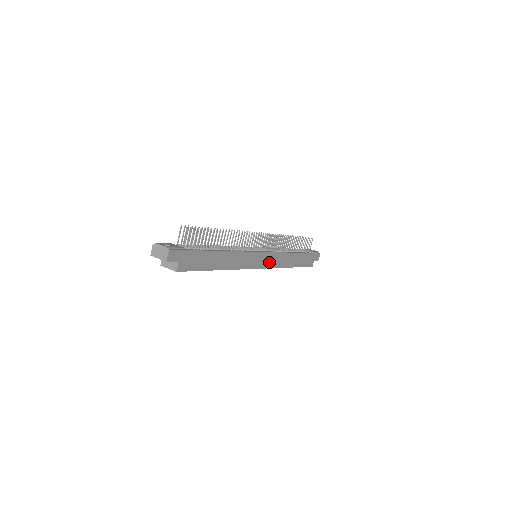
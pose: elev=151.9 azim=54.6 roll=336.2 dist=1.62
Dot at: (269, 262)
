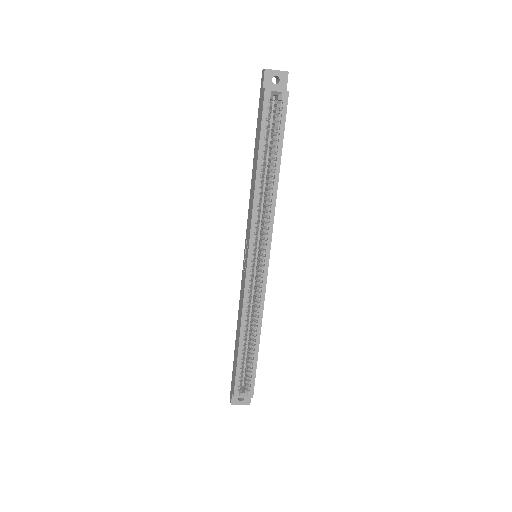
Dot at: occluded
